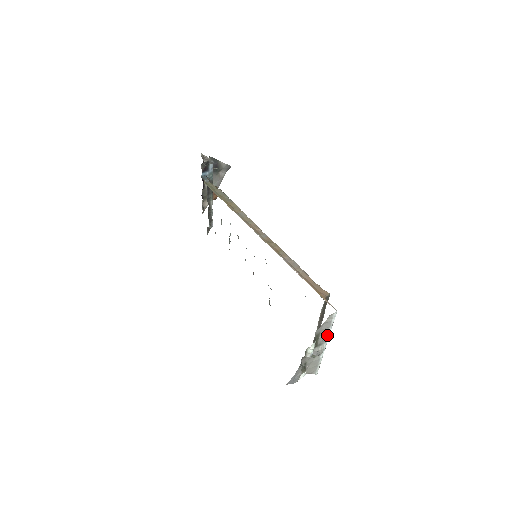
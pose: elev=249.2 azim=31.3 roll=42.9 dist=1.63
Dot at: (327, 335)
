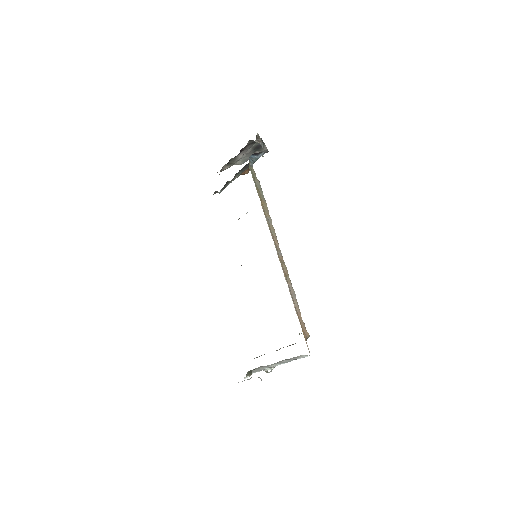
Dot at: (287, 362)
